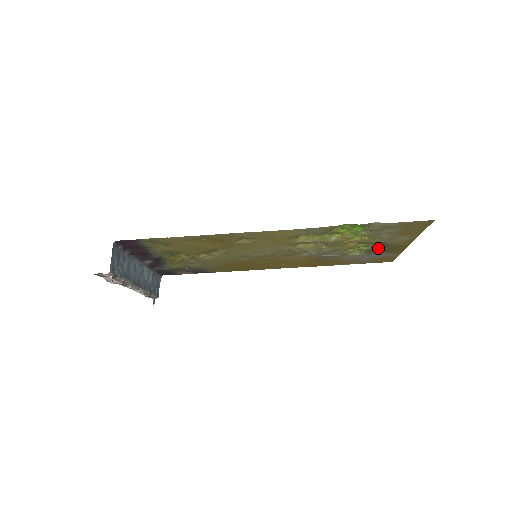
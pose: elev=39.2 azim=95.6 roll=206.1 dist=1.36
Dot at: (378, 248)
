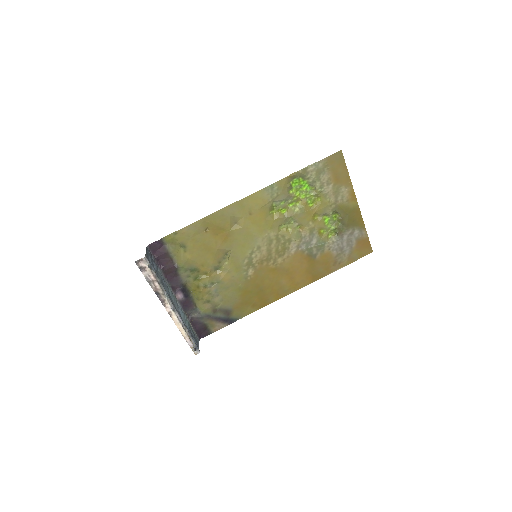
Dot at: (342, 223)
